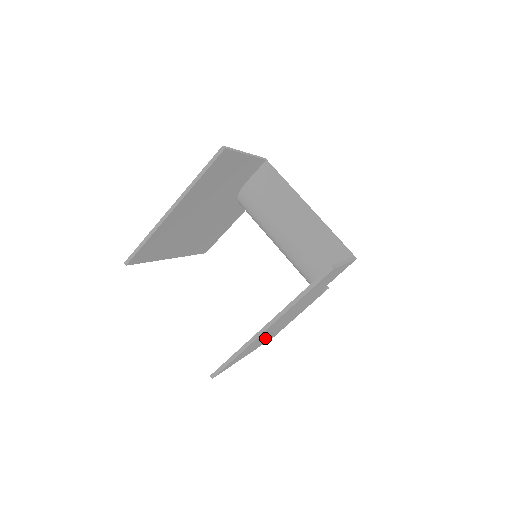
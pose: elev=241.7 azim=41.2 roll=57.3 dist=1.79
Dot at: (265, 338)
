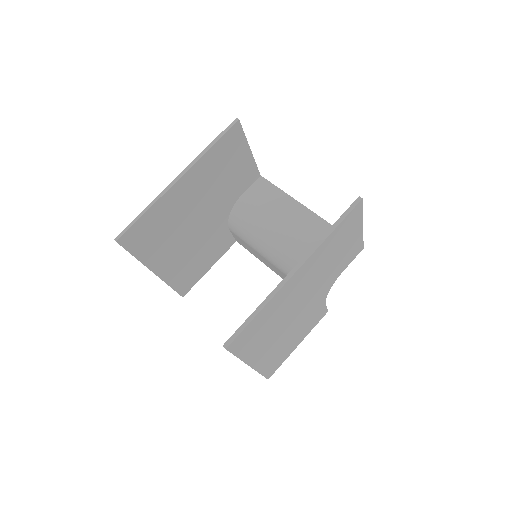
Dot at: (273, 338)
